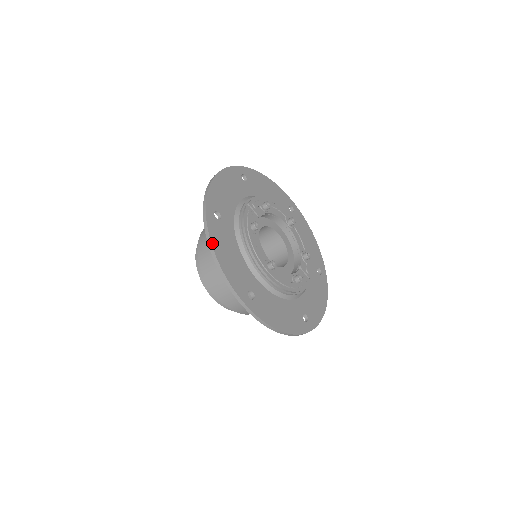
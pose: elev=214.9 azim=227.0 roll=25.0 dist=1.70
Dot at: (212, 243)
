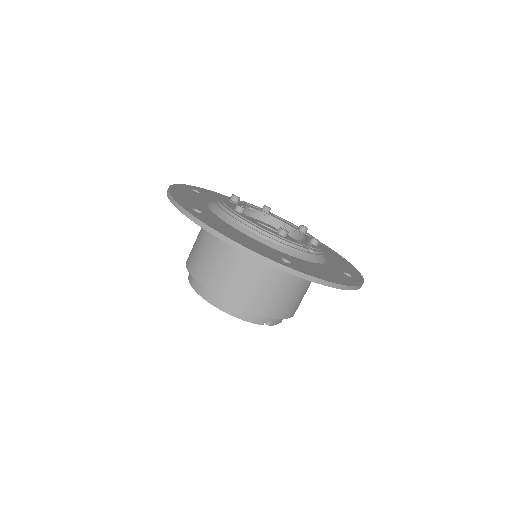
Dot at: (172, 186)
